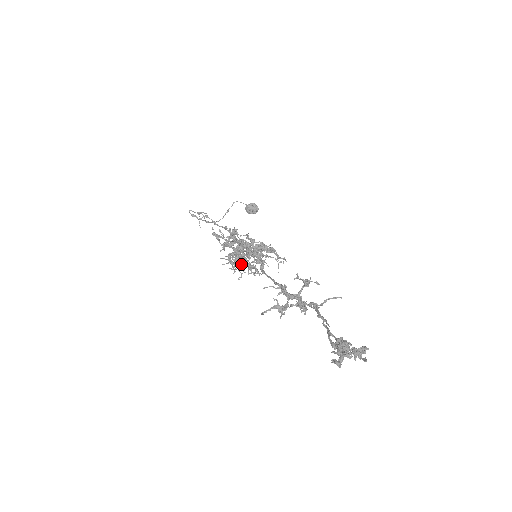
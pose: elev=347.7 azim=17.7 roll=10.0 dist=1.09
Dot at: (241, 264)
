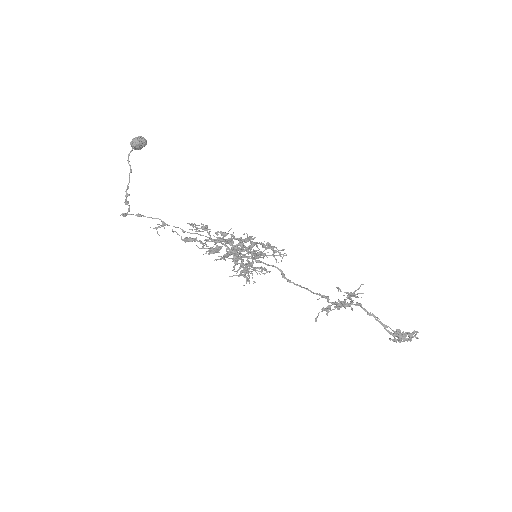
Dot at: (242, 266)
